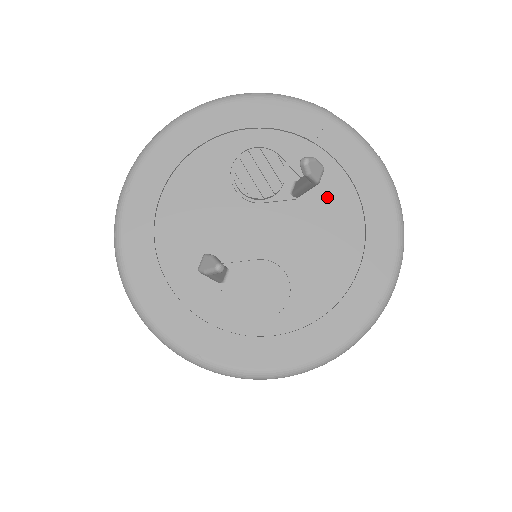
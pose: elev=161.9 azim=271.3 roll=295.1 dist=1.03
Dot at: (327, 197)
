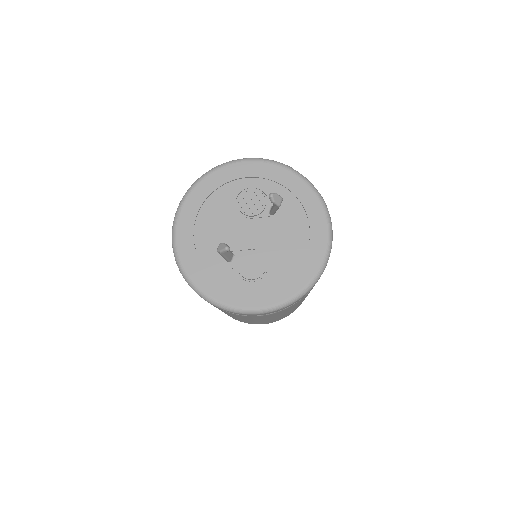
Dot at: (289, 215)
